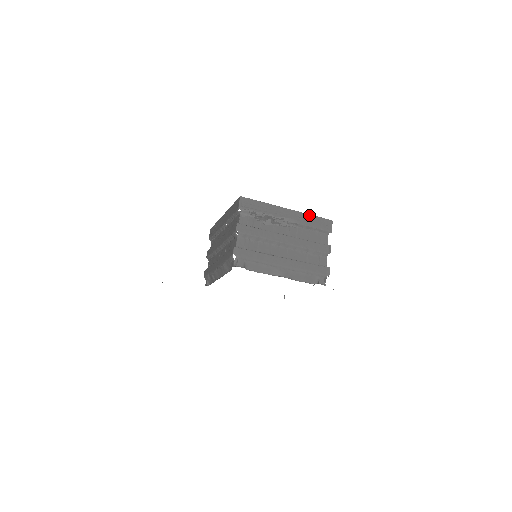
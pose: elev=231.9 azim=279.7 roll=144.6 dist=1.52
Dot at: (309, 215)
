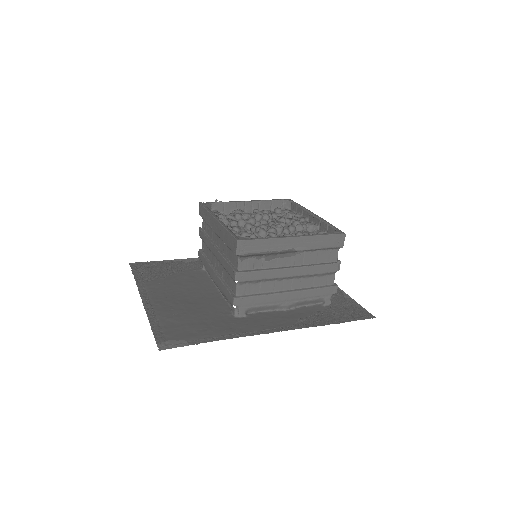
Dot at: (319, 236)
